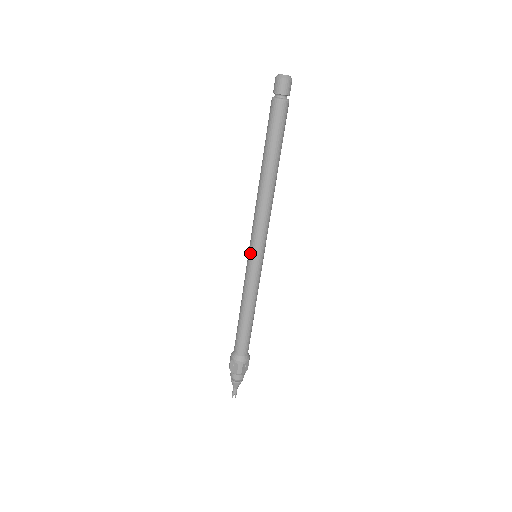
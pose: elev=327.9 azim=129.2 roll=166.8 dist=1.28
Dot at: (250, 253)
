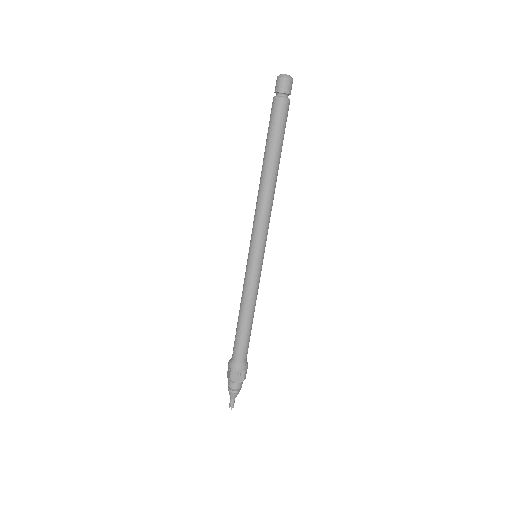
Dot at: (257, 254)
